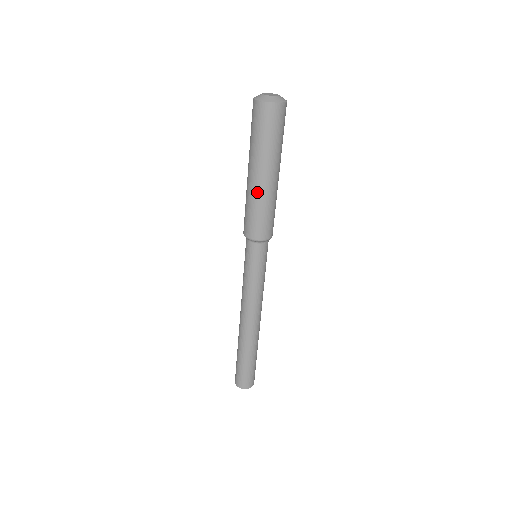
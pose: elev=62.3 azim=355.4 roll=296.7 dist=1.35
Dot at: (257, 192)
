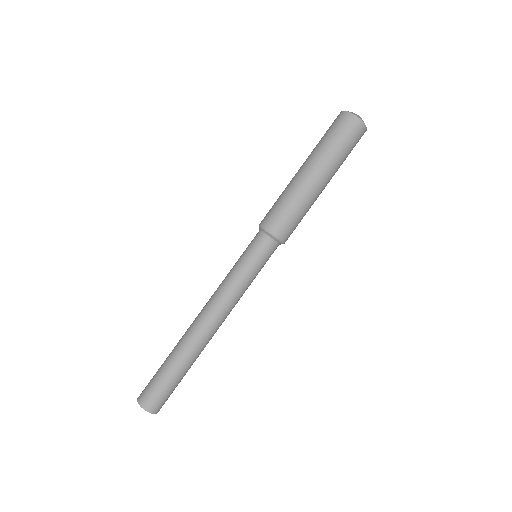
Dot at: (292, 182)
